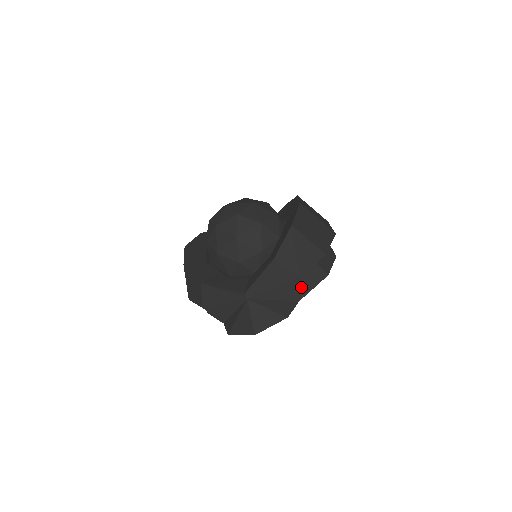
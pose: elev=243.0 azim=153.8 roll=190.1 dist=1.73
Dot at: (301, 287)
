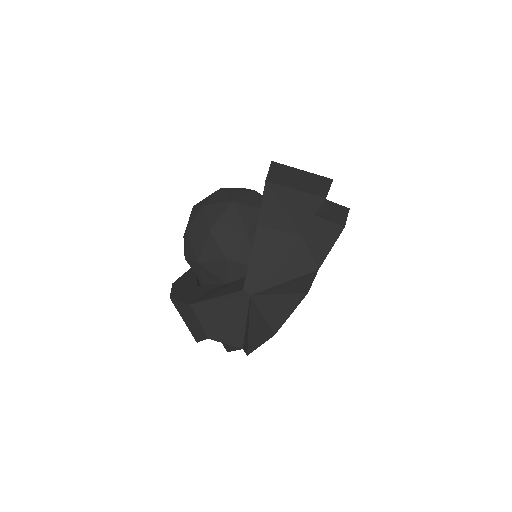
Dot at: (313, 253)
